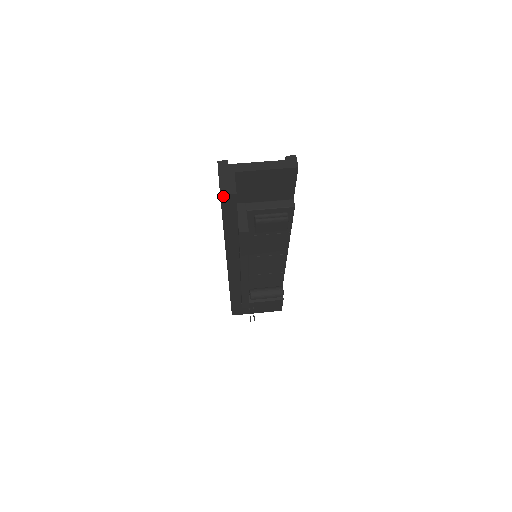
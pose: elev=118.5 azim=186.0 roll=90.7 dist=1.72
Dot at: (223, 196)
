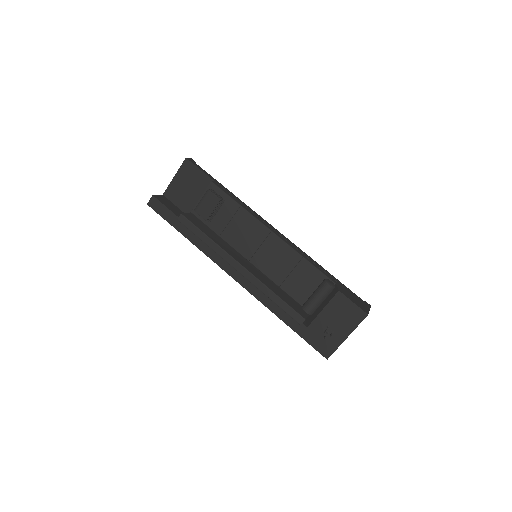
Dot at: (149, 204)
